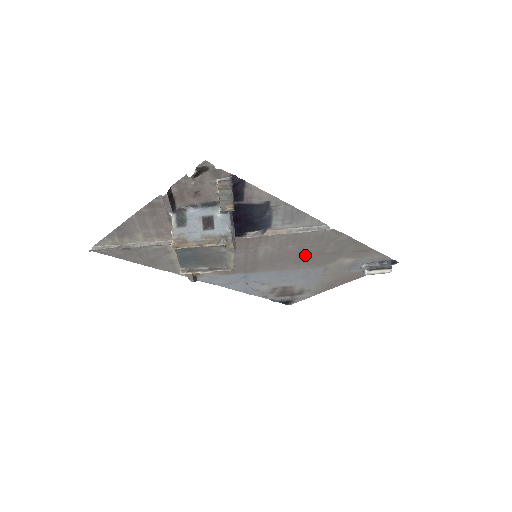
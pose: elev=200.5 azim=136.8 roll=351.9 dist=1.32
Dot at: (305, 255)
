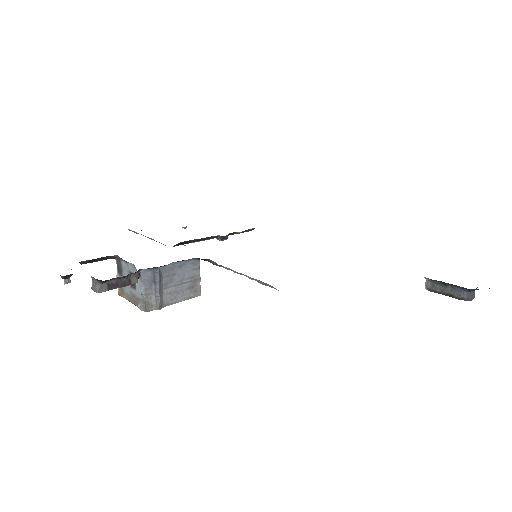
Dot at: occluded
